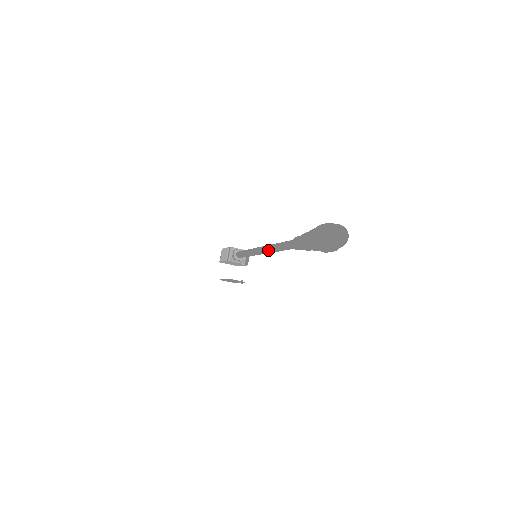
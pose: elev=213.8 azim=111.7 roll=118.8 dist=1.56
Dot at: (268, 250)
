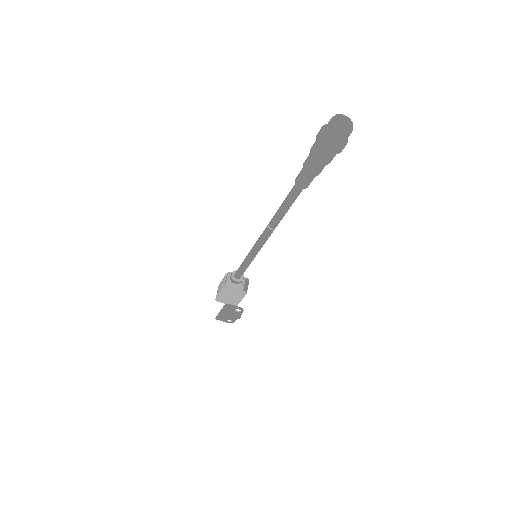
Dot at: (269, 225)
